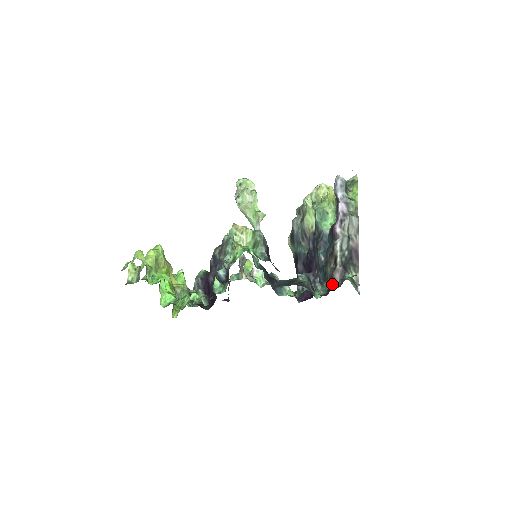
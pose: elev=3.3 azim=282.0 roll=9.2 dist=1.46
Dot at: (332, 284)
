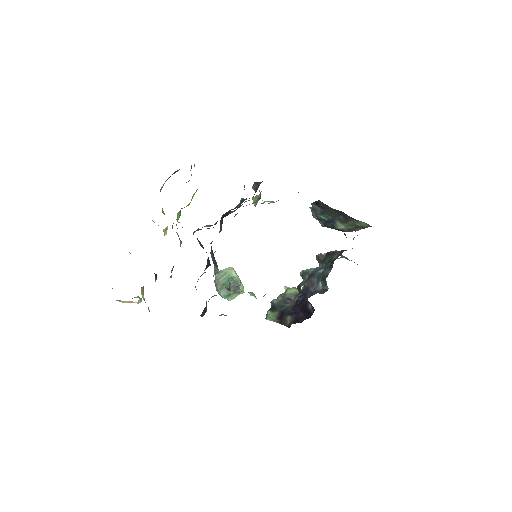
Dot at: (345, 250)
